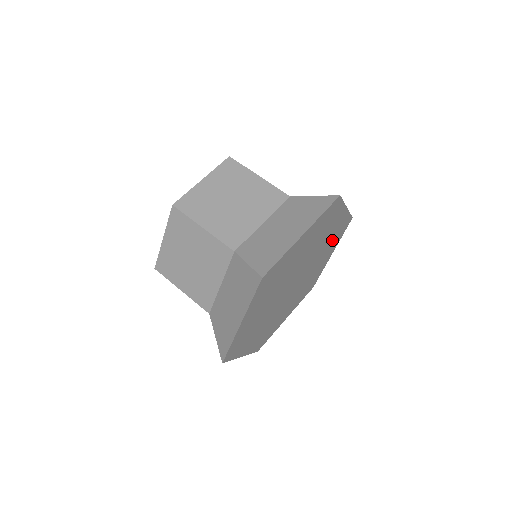
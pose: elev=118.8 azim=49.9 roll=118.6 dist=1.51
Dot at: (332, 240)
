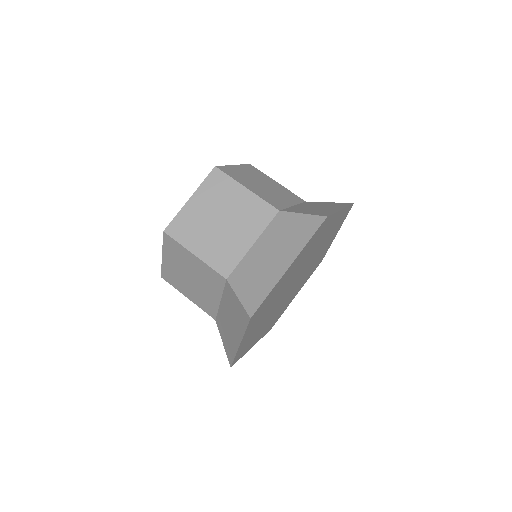
Dot at: (312, 268)
